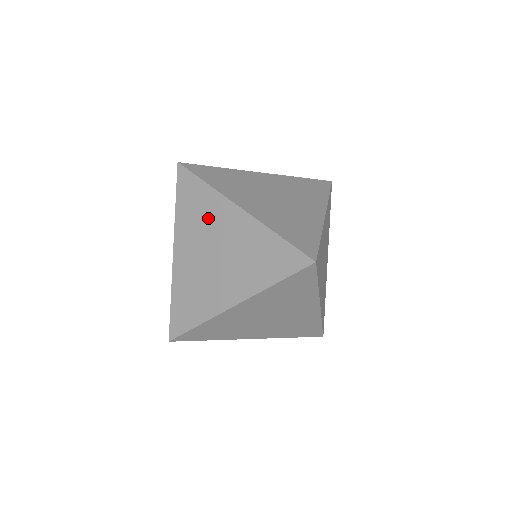
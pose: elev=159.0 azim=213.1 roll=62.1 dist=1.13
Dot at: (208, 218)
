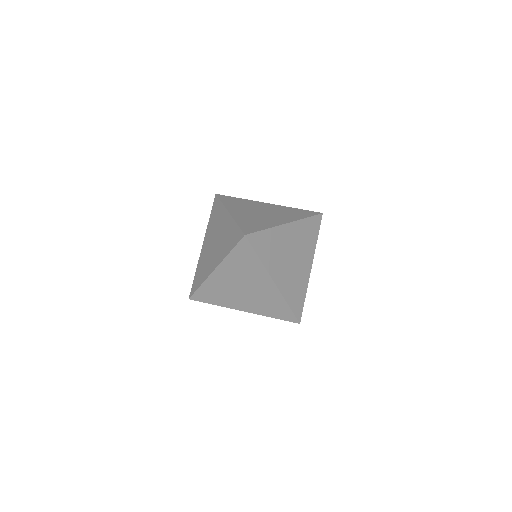
Dot at: (217, 222)
